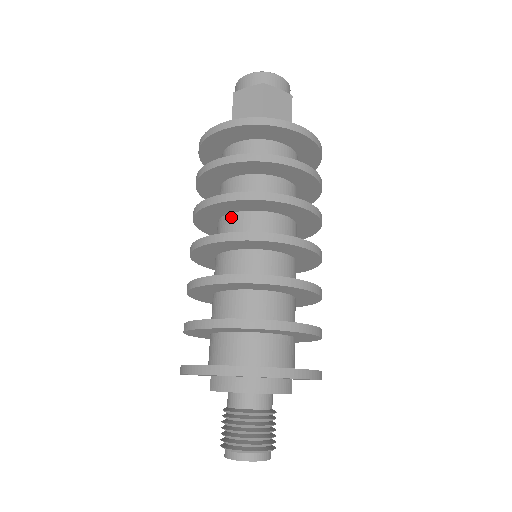
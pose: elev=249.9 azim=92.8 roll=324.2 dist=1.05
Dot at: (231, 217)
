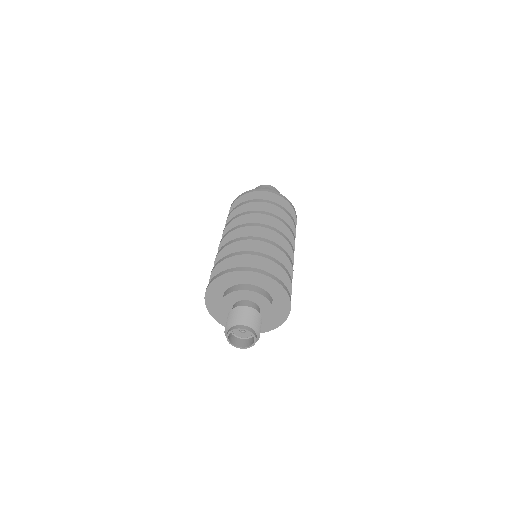
Dot at: occluded
